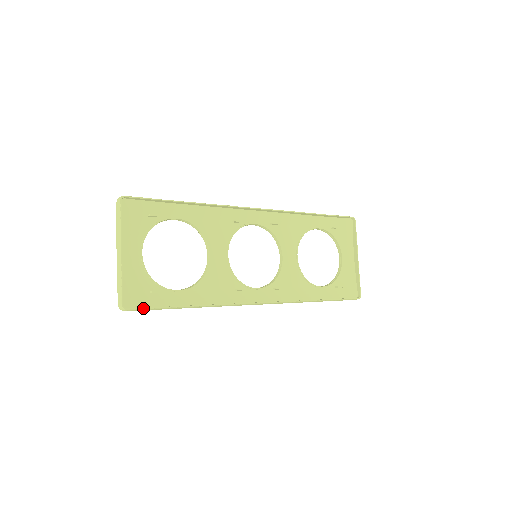
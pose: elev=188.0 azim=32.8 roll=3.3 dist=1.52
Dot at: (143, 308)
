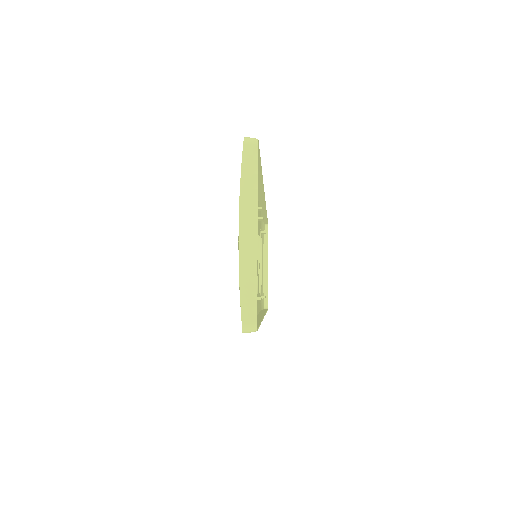
Dot at: (258, 327)
